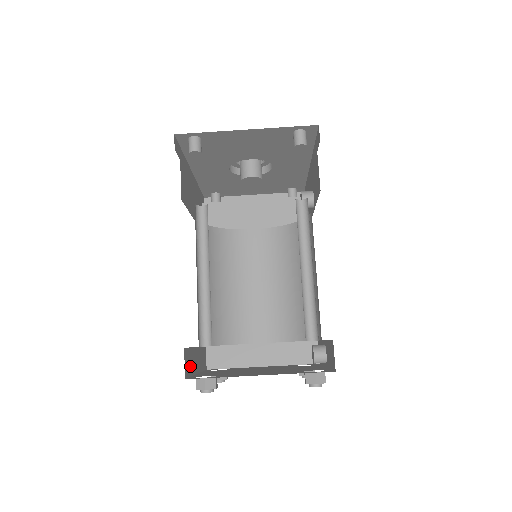
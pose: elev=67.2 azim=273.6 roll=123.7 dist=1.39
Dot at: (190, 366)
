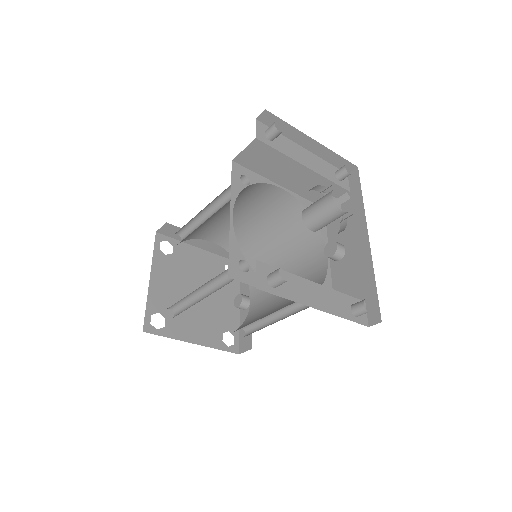
Dot at: occluded
